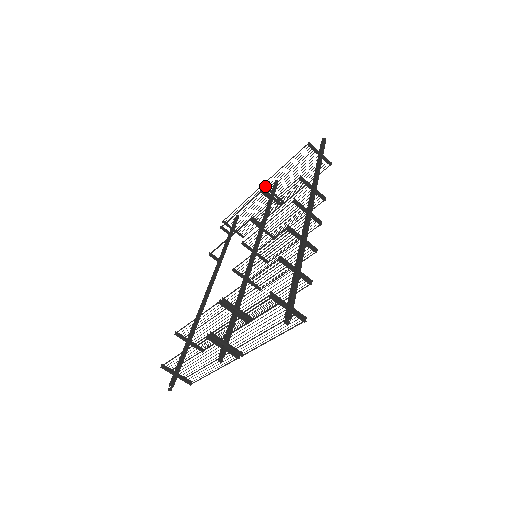
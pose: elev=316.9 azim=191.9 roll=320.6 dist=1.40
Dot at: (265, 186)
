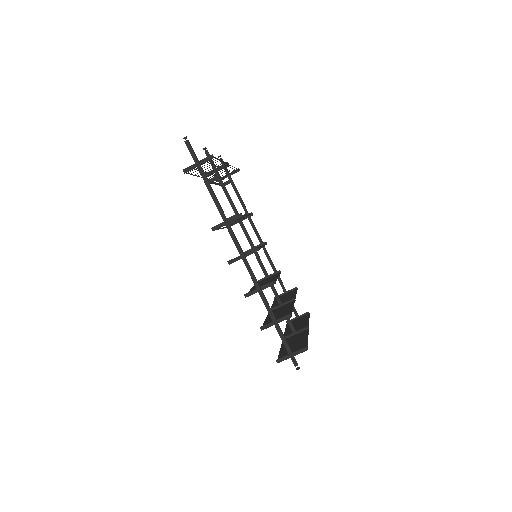
Dot at: occluded
